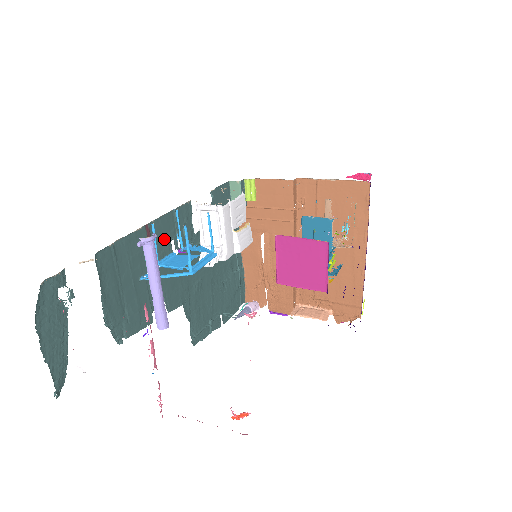
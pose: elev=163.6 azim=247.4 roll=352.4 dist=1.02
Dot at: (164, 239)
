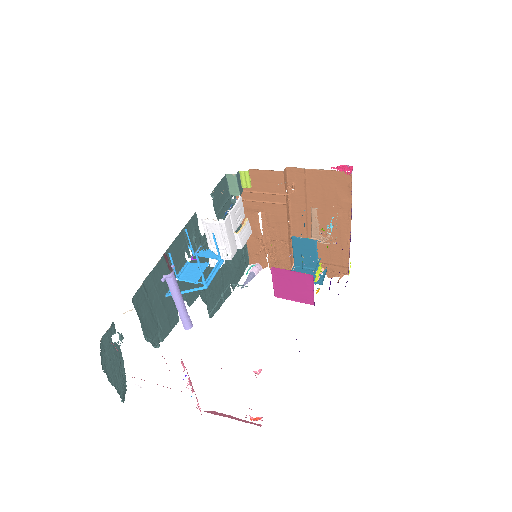
Dot at: (179, 255)
